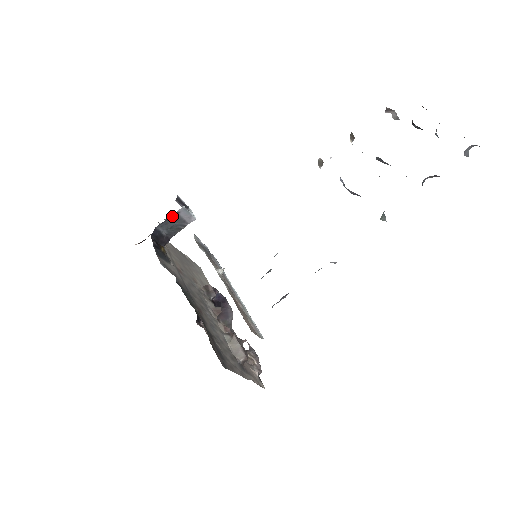
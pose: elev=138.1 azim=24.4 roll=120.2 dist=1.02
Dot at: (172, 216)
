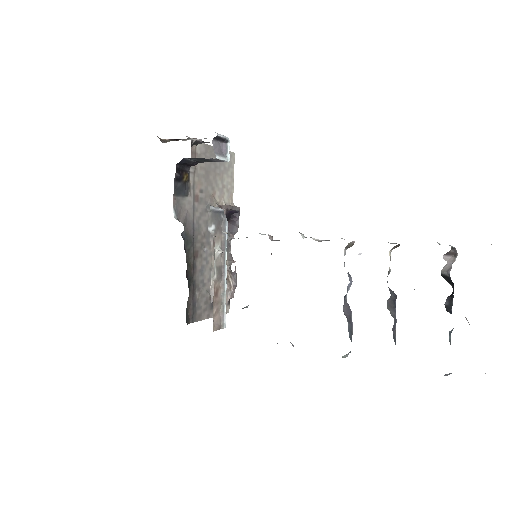
Dot at: occluded
